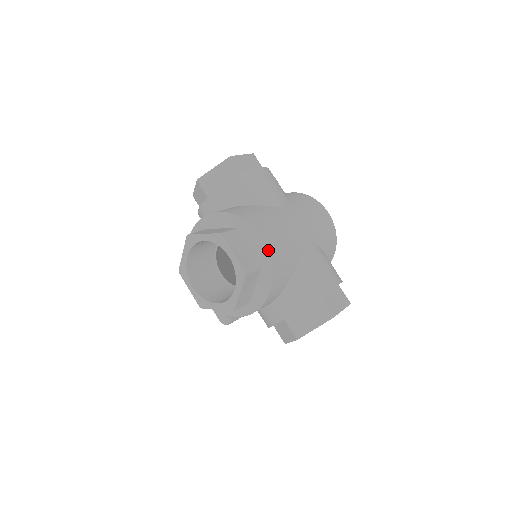
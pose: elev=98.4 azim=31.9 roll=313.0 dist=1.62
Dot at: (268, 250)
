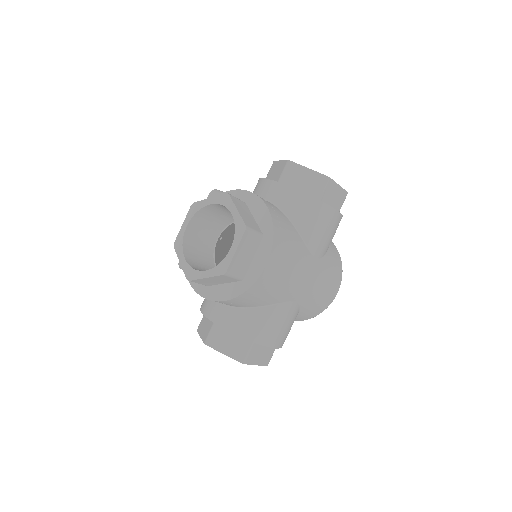
Dot at: (260, 278)
